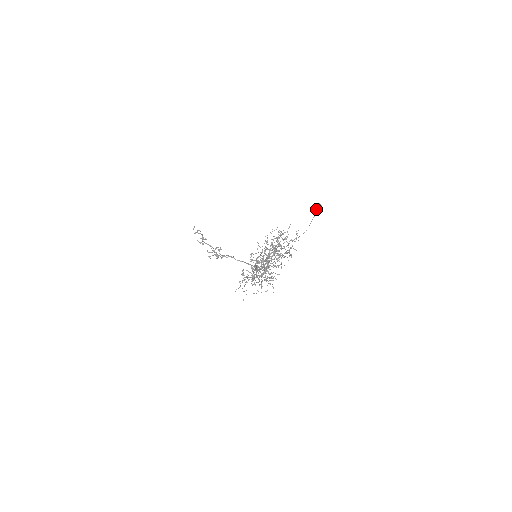
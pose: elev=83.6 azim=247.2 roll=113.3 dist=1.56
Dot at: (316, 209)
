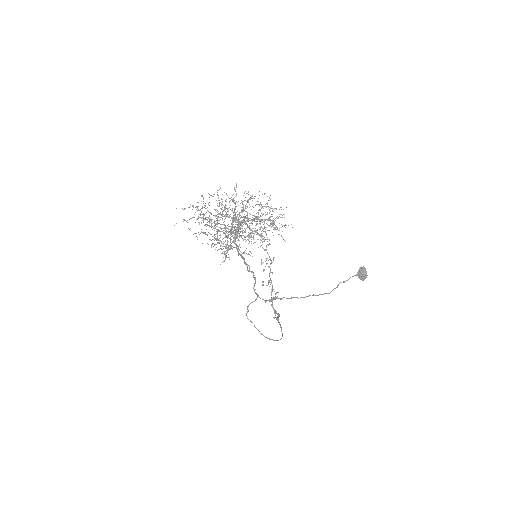
Dot at: (357, 273)
